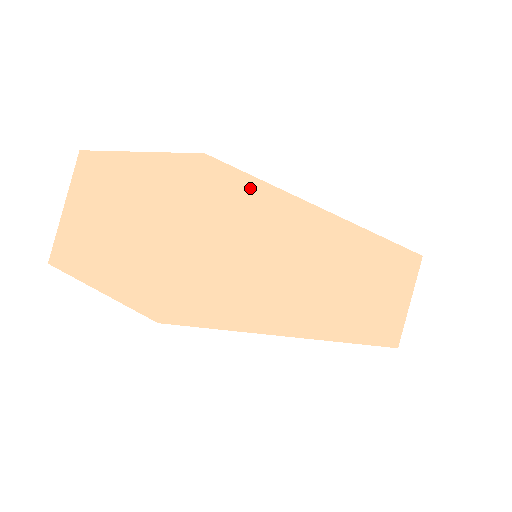
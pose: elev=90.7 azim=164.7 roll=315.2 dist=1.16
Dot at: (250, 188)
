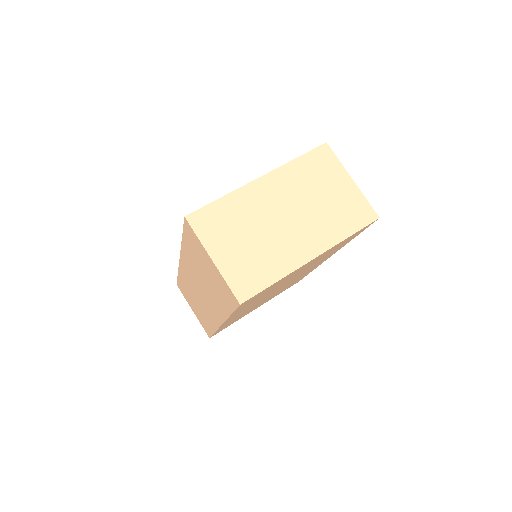
Dot at: occluded
